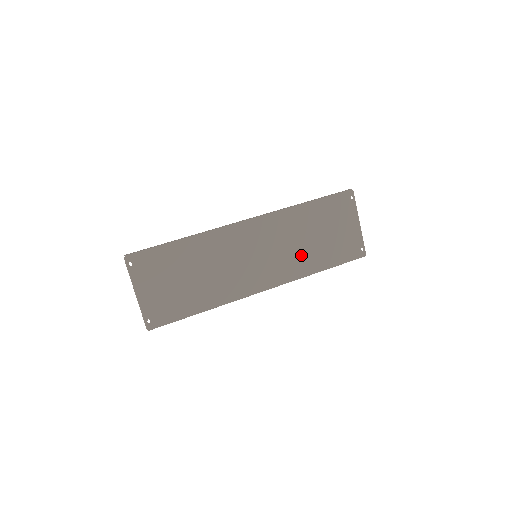
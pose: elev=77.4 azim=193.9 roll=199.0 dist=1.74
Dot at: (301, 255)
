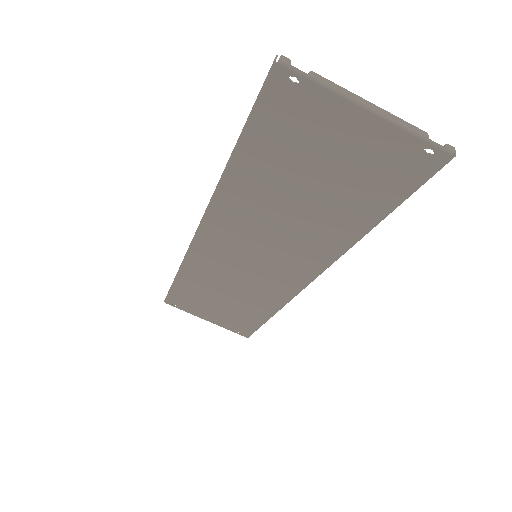
Dot at: (311, 227)
